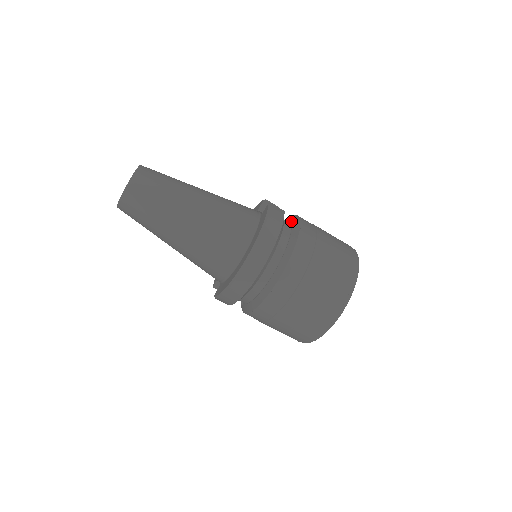
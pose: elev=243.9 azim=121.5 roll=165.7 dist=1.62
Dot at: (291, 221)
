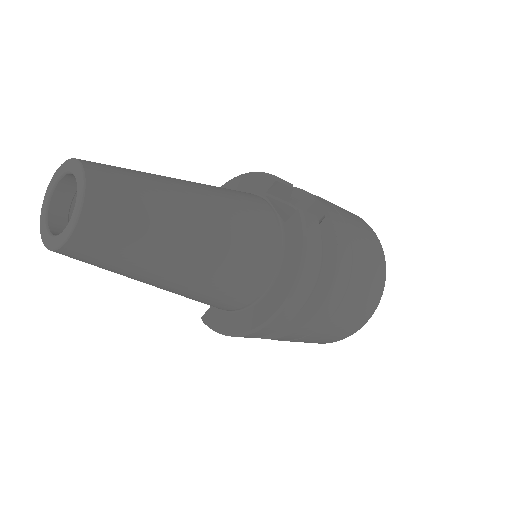
Dot at: (308, 205)
